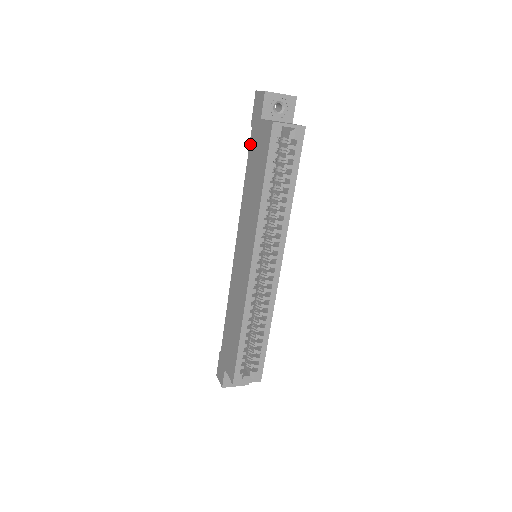
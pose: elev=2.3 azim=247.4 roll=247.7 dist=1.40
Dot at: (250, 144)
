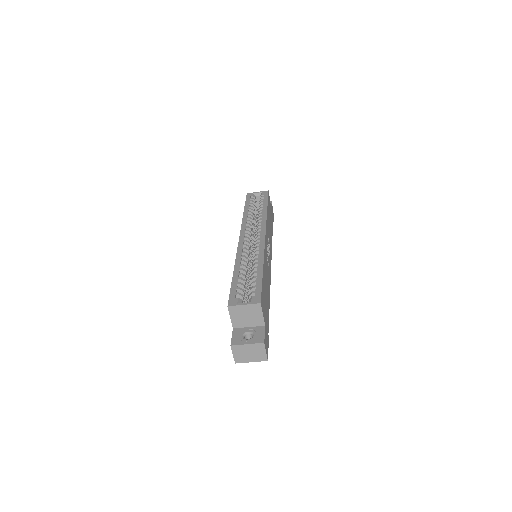
Dot at: occluded
